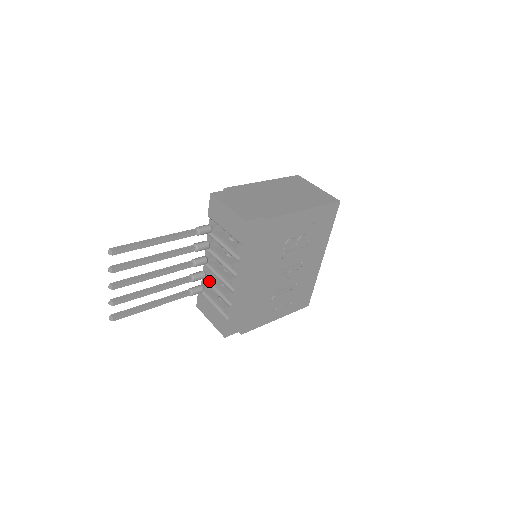
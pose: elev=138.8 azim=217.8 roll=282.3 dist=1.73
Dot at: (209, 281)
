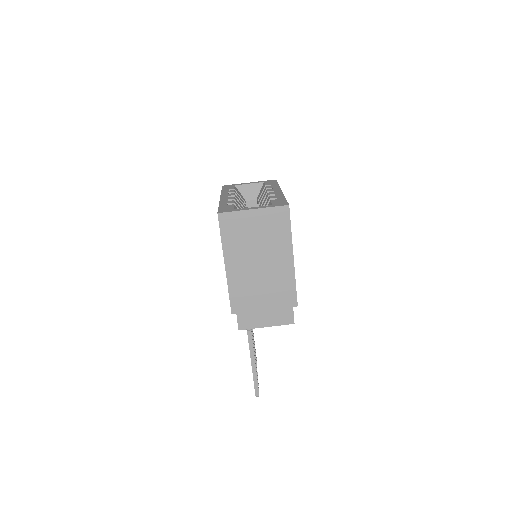
Dot at: occluded
